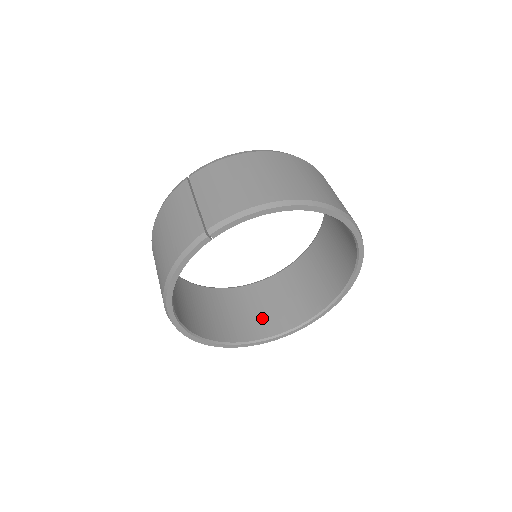
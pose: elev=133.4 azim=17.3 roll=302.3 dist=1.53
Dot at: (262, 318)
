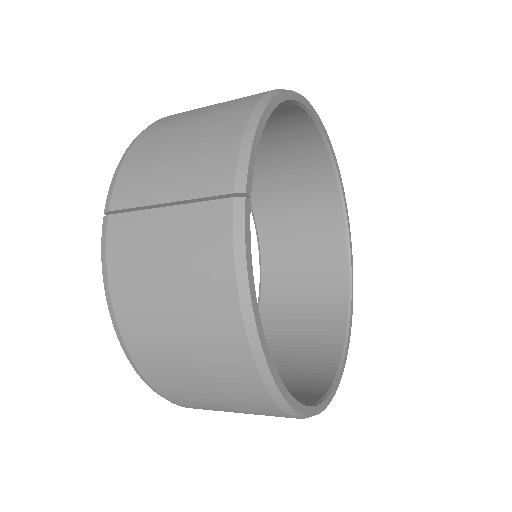
Dot at: (311, 338)
